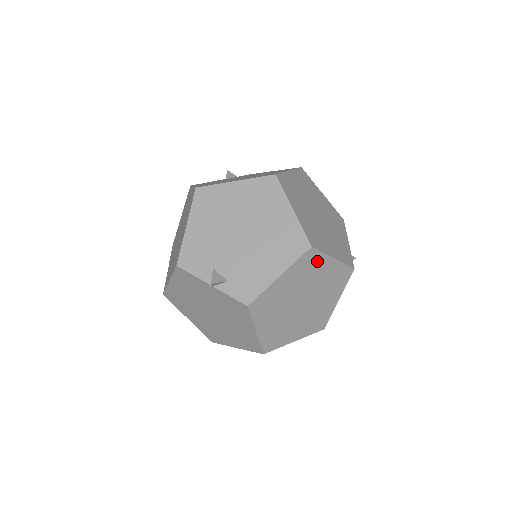
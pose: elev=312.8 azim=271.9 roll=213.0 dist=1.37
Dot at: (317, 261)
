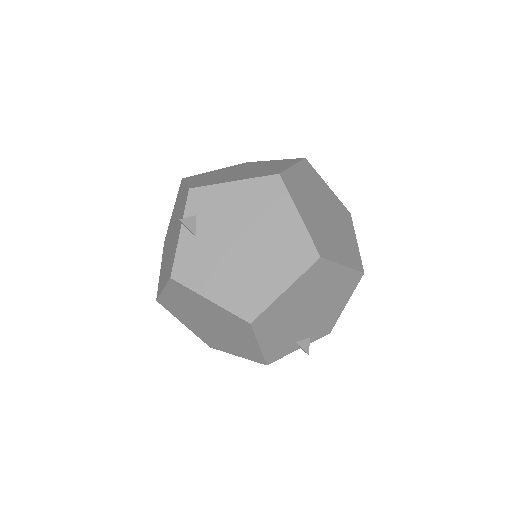
Dot at: occluded
